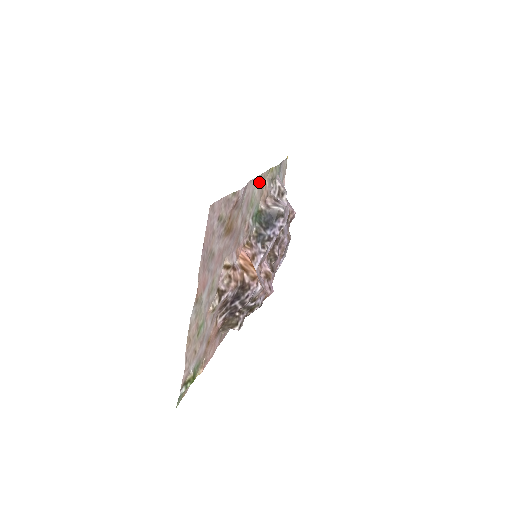
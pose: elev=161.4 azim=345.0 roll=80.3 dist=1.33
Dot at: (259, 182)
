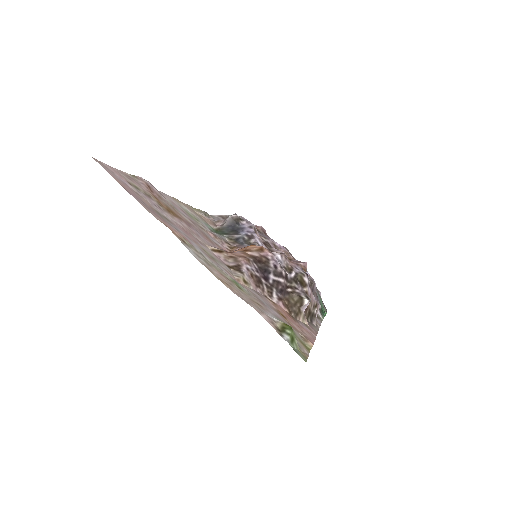
Dot at: (183, 205)
